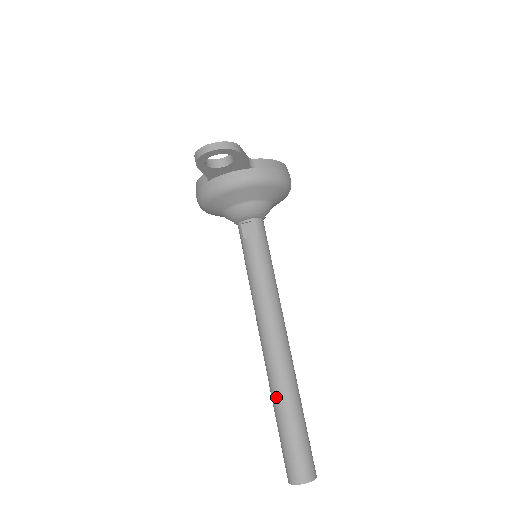
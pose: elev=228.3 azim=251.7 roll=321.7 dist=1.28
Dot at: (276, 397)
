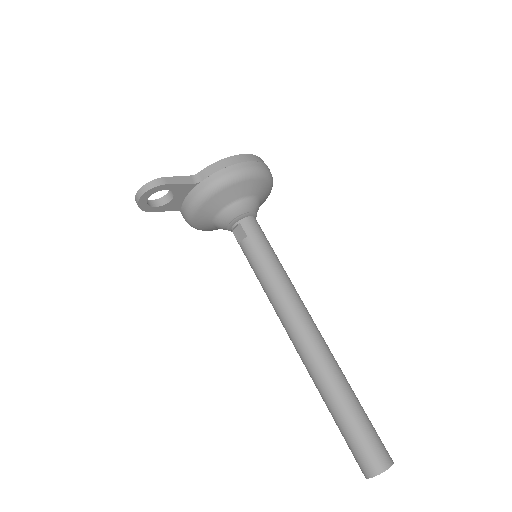
Dot at: (319, 392)
